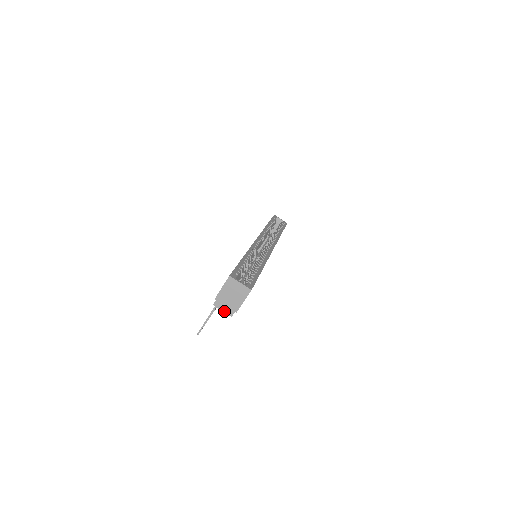
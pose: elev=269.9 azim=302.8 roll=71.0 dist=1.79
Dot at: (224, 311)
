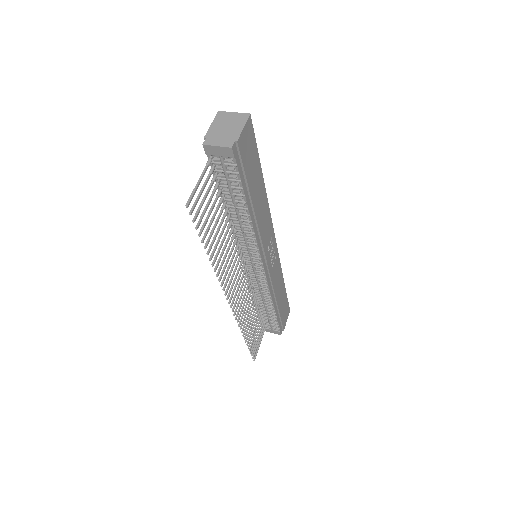
Dot at: (219, 145)
